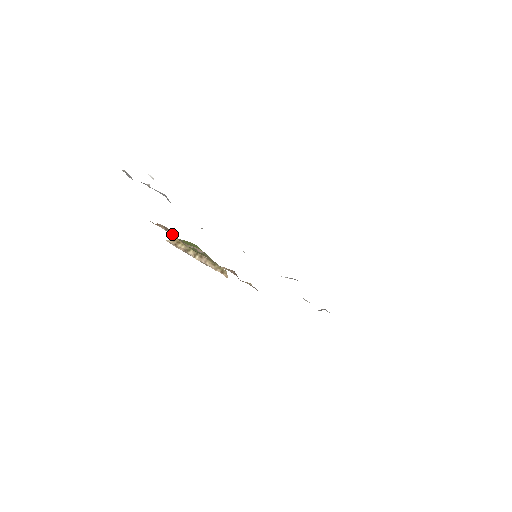
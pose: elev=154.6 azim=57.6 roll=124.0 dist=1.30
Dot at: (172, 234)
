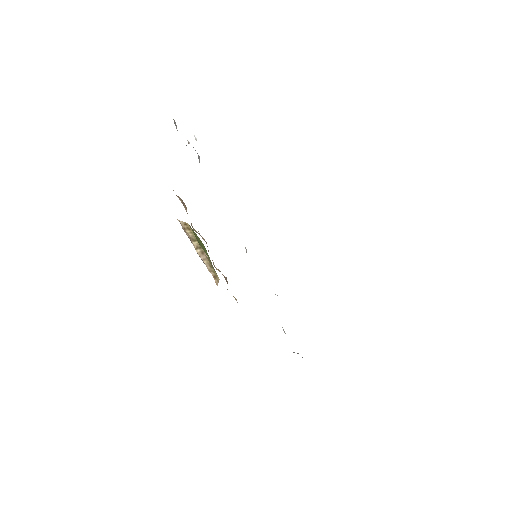
Dot at: occluded
